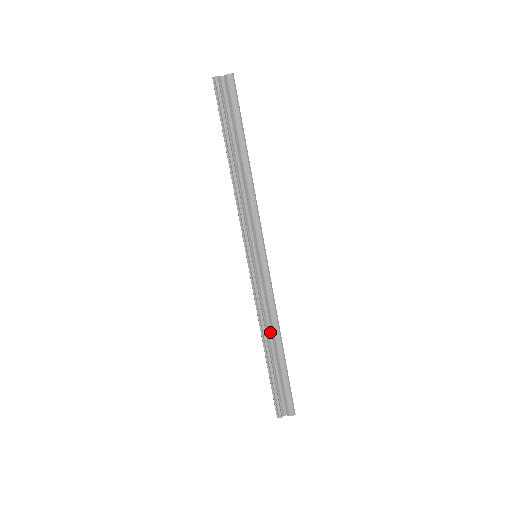
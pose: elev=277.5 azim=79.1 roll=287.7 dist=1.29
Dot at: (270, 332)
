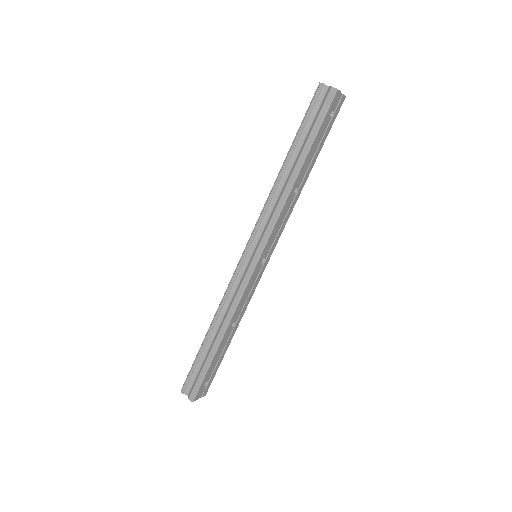
Dot at: (221, 323)
